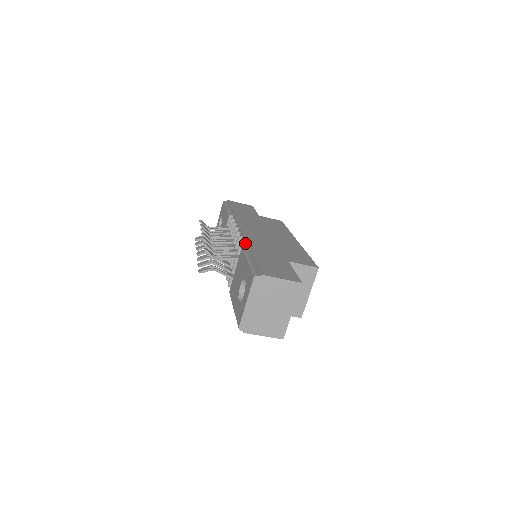
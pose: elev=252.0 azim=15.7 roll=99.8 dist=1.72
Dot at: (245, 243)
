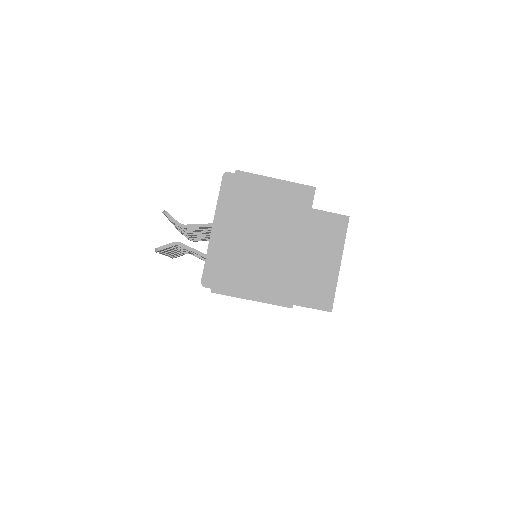
Dot at: occluded
